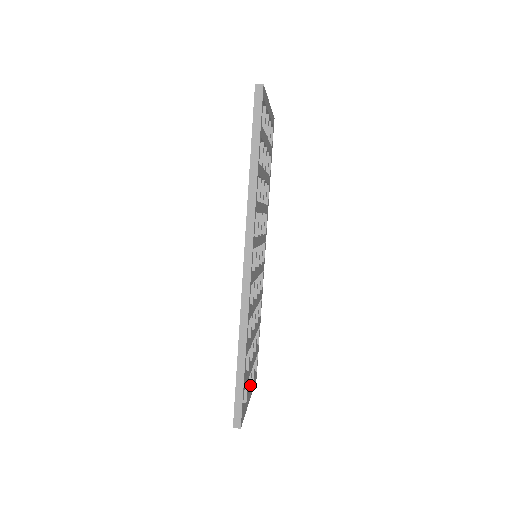
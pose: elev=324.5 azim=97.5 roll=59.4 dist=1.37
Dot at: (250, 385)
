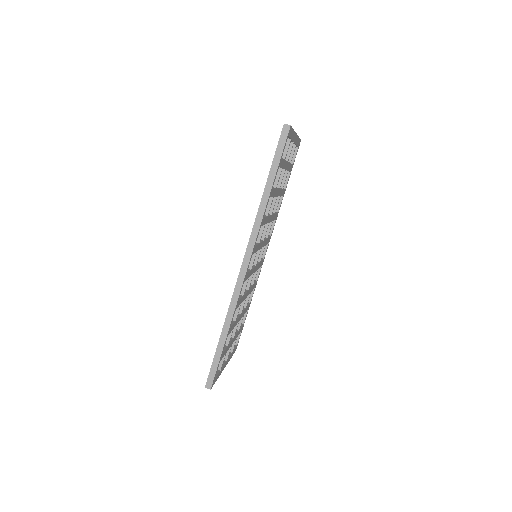
Dot at: occluded
